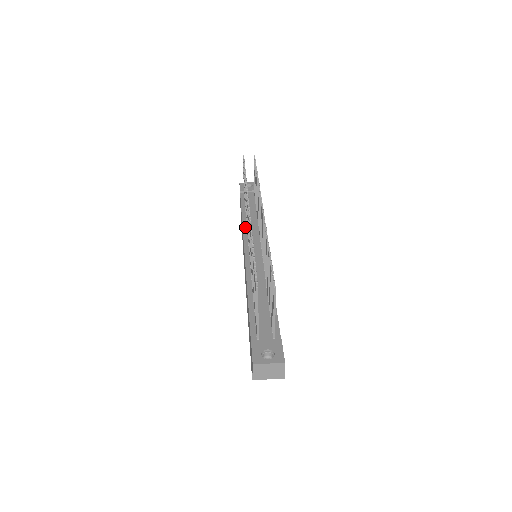
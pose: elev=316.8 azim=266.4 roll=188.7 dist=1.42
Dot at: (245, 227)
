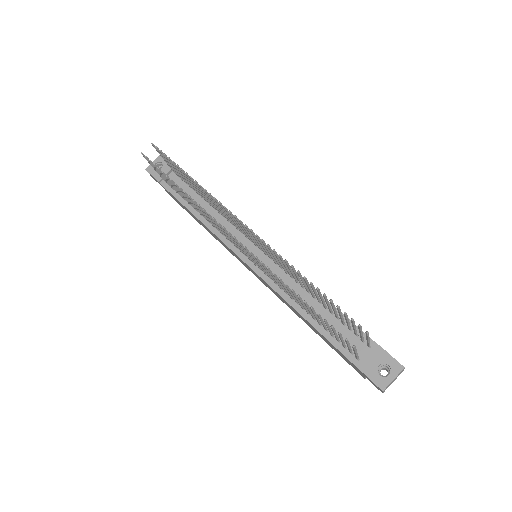
Dot at: (214, 230)
